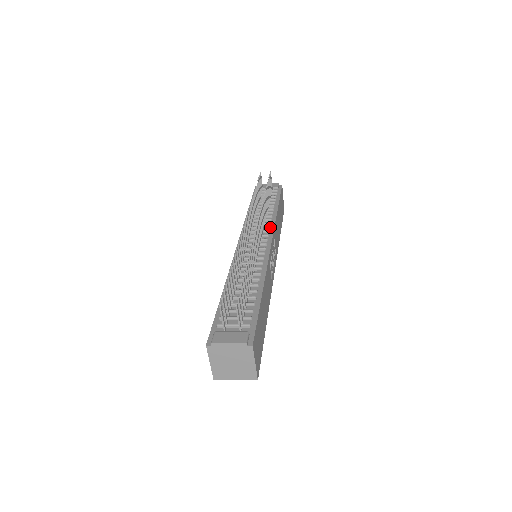
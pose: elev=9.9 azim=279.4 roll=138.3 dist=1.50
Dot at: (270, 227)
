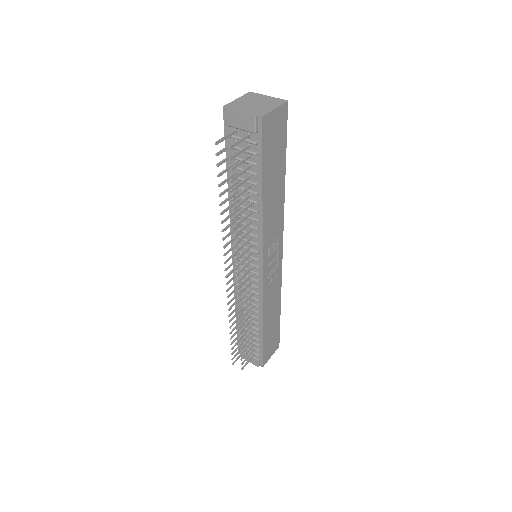
Dot at: (258, 242)
